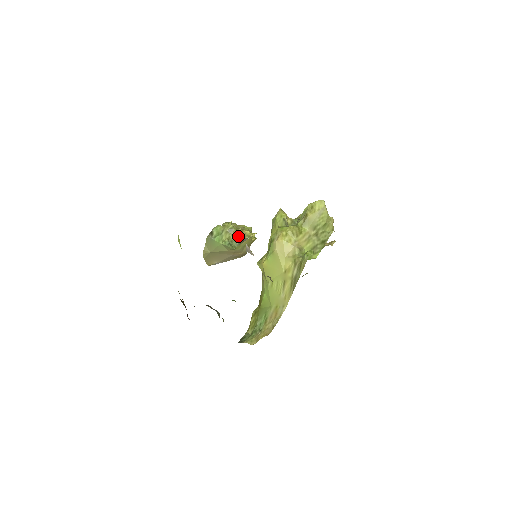
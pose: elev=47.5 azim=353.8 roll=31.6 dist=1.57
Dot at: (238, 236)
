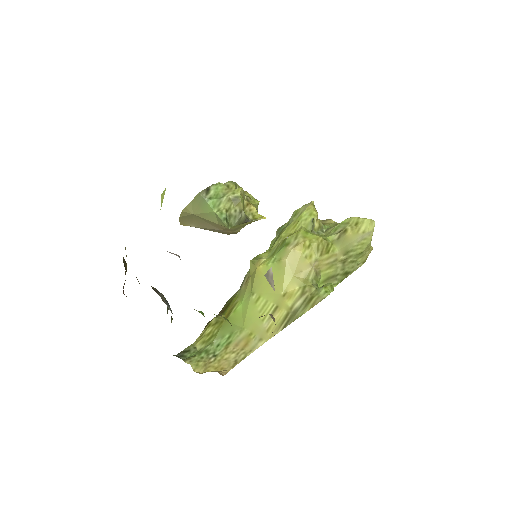
Dot at: (241, 212)
